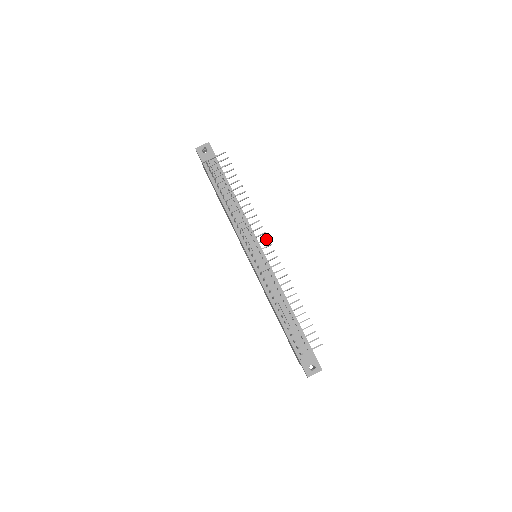
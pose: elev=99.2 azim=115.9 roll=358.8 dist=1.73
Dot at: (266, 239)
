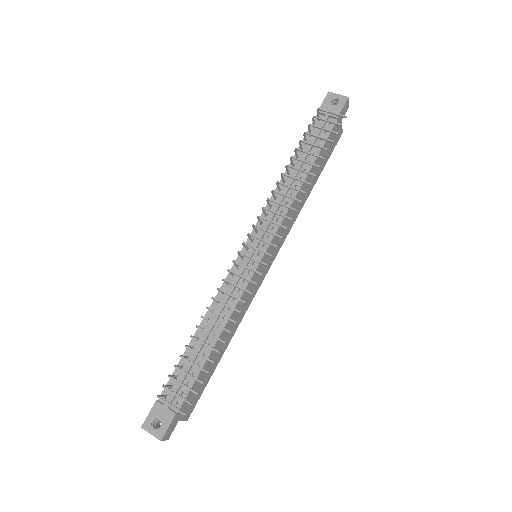
Dot at: (273, 244)
